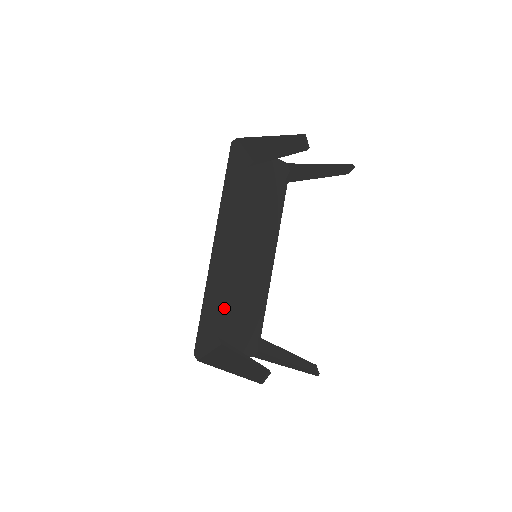
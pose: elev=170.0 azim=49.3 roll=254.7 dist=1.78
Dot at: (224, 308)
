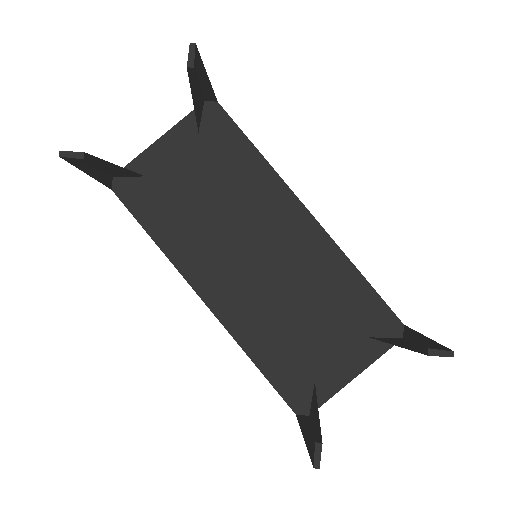
Dot at: (276, 346)
